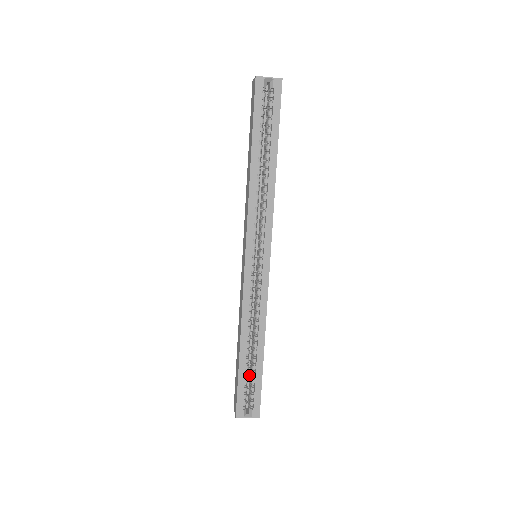
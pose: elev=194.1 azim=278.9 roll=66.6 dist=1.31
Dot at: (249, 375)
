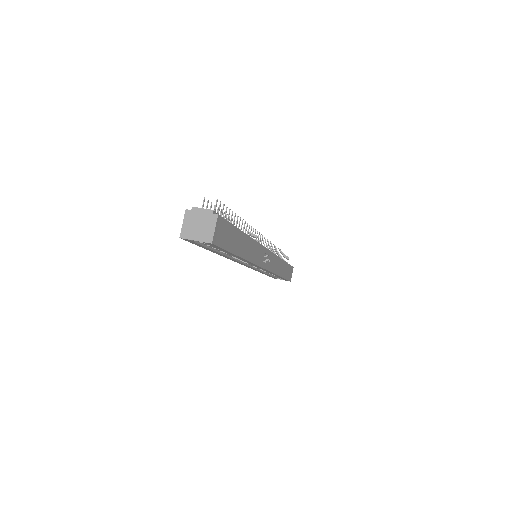
Dot at: occluded
